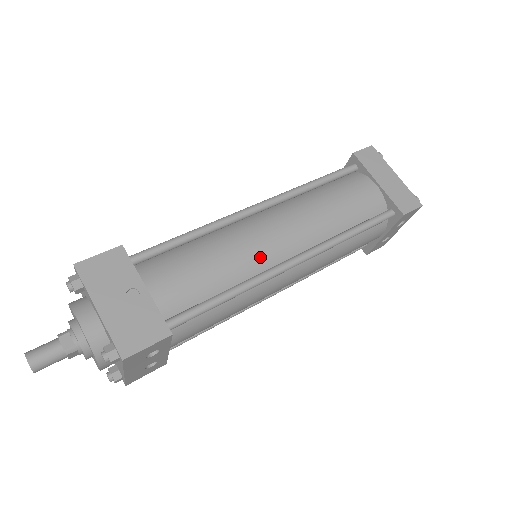
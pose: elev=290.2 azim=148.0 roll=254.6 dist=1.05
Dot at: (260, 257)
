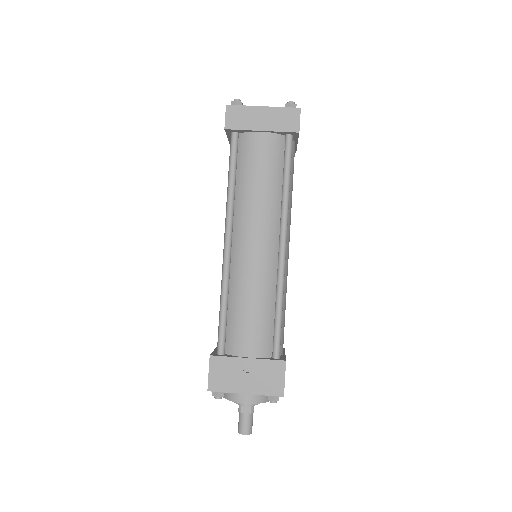
Dot at: (267, 269)
